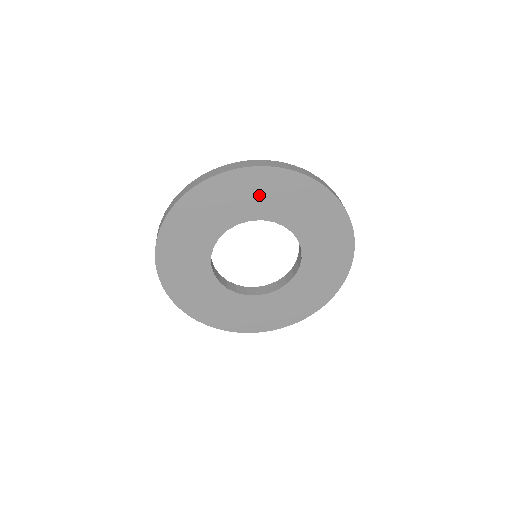
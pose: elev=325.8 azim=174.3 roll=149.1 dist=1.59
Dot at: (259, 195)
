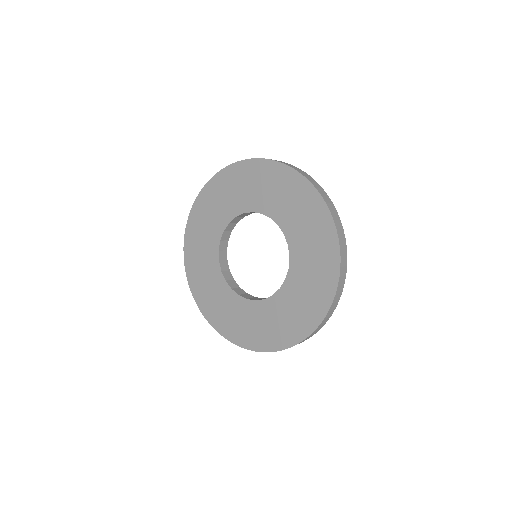
Dot at: (224, 198)
